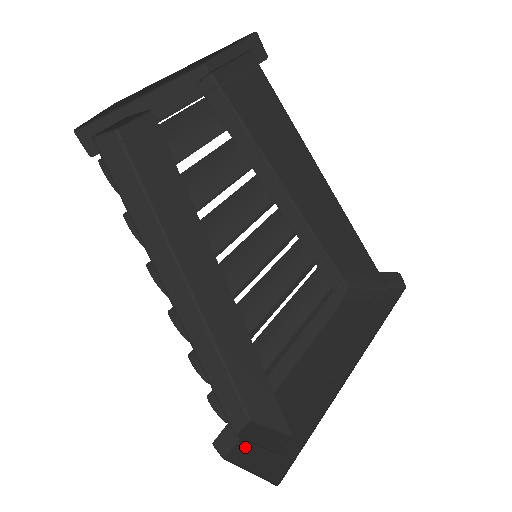
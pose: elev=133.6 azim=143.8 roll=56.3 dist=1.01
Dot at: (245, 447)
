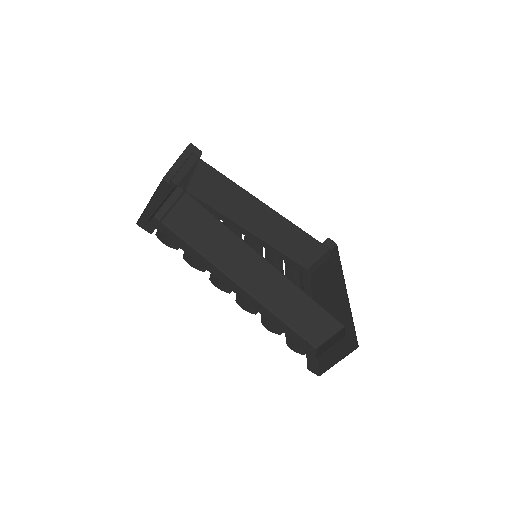
Dot at: (325, 361)
